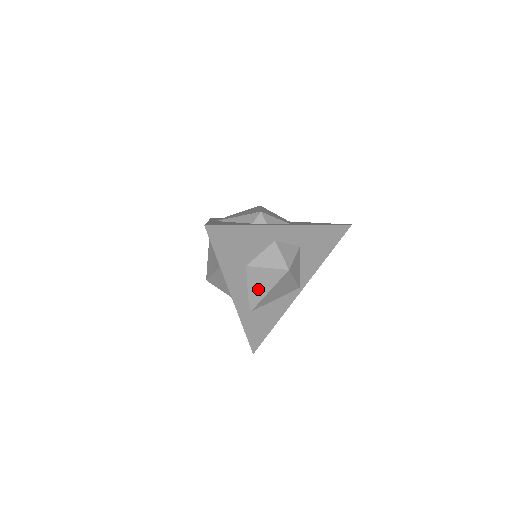
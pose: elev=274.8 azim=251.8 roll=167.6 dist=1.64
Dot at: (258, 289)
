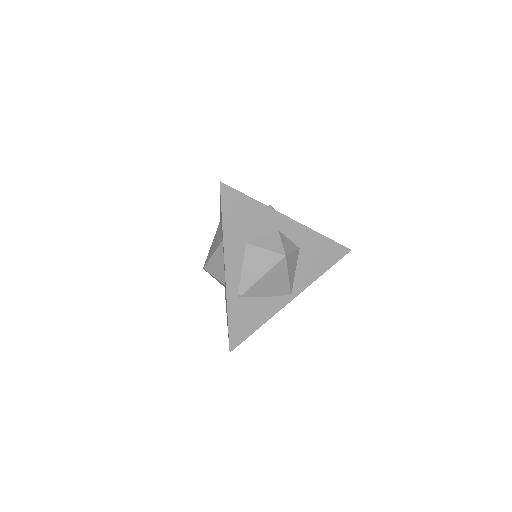
Dot at: (252, 272)
